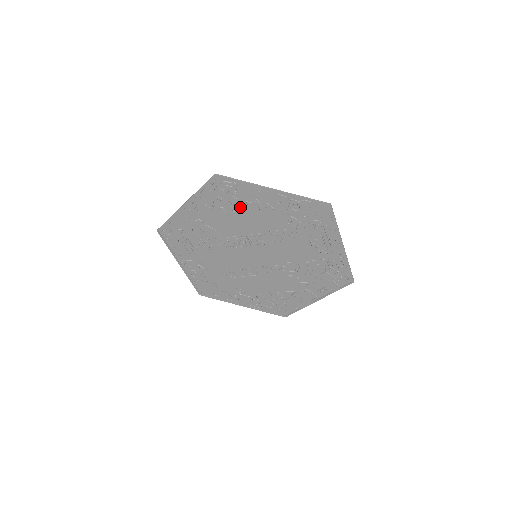
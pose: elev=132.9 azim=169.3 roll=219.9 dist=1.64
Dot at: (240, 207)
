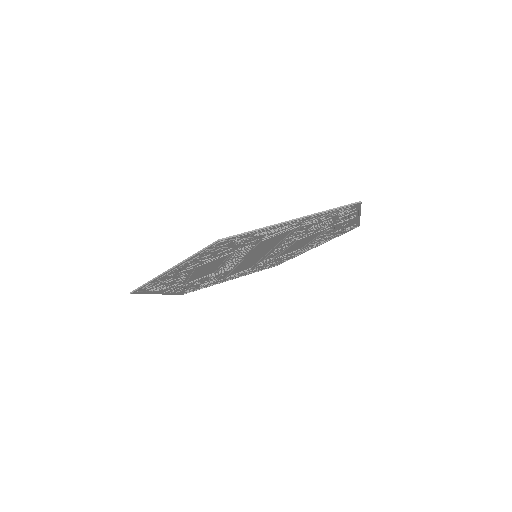
Dot at: (182, 276)
